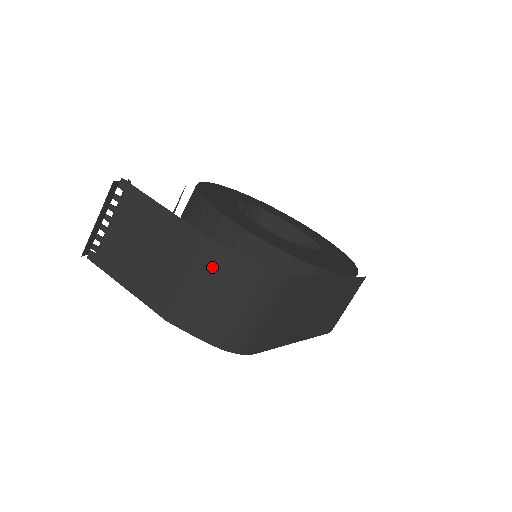
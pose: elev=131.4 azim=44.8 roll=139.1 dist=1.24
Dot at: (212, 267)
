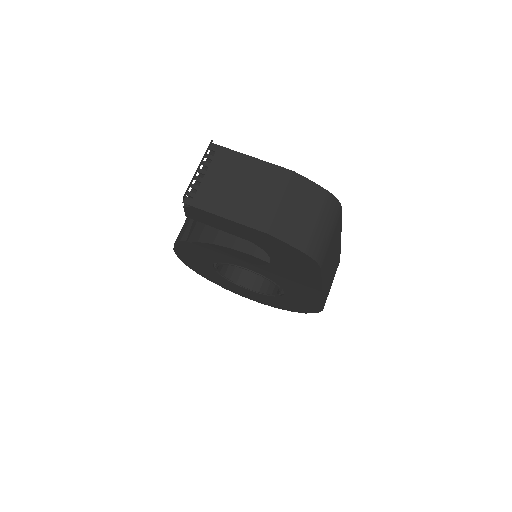
Dot at: (297, 191)
